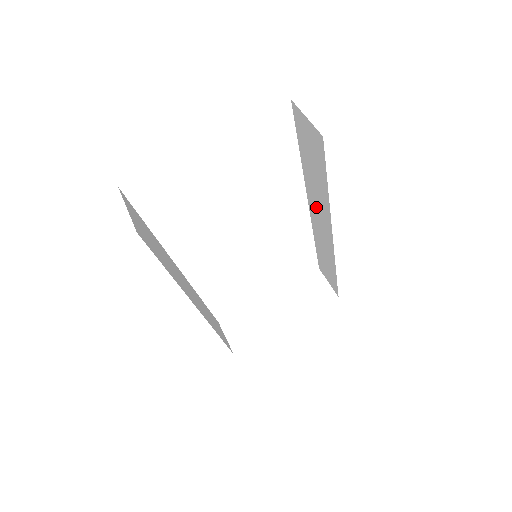
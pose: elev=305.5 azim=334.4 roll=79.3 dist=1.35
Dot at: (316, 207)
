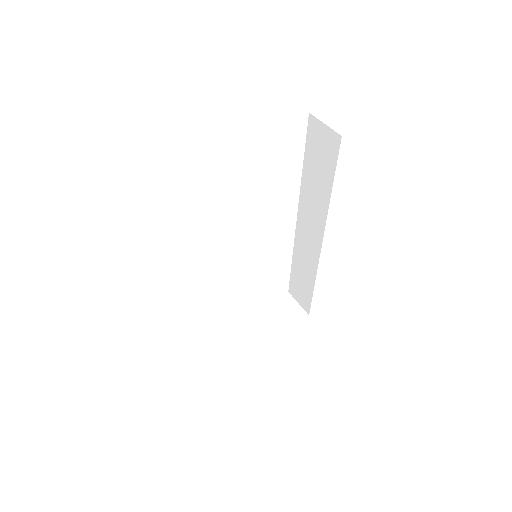
Dot at: (308, 216)
